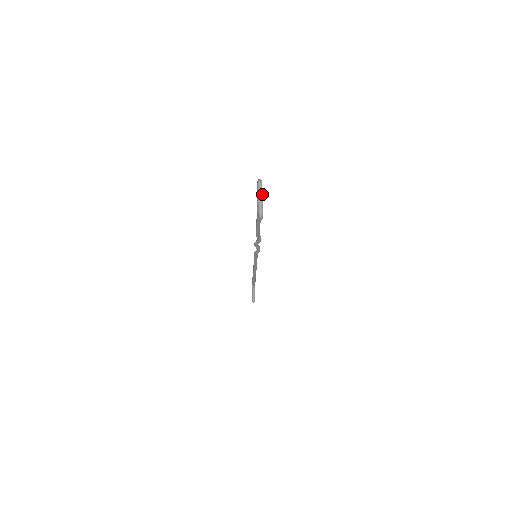
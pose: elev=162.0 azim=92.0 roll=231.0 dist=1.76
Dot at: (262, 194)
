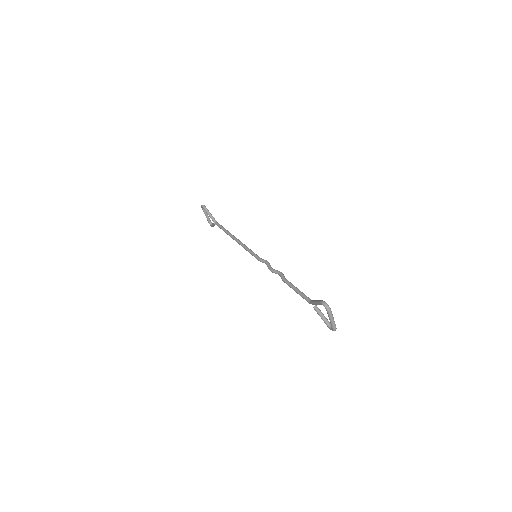
Dot at: (333, 318)
